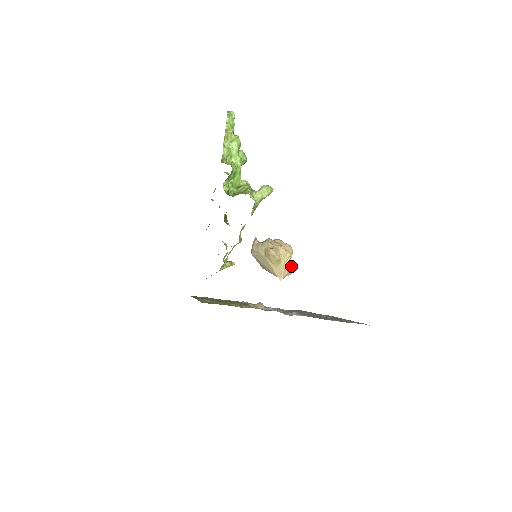
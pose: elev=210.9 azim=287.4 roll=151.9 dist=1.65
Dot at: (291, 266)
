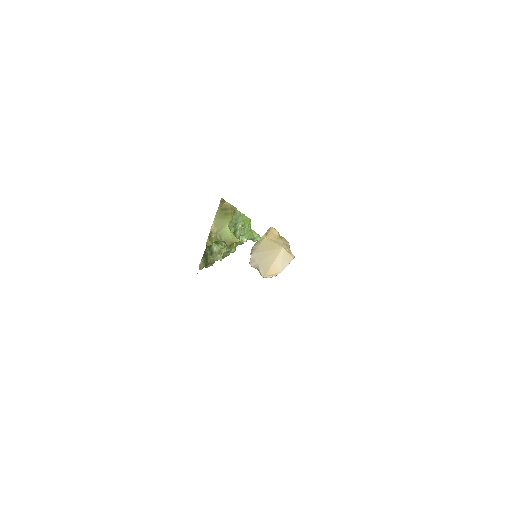
Dot at: occluded
